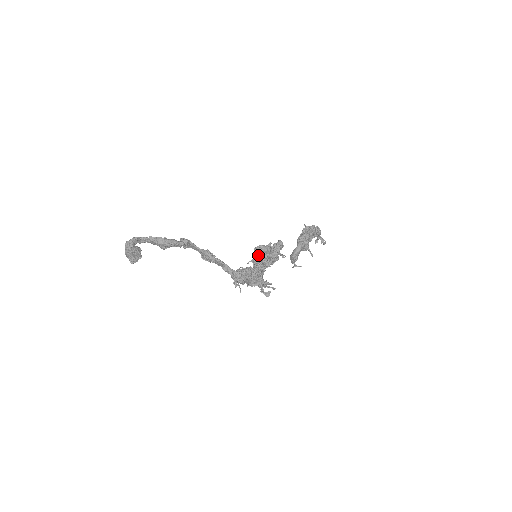
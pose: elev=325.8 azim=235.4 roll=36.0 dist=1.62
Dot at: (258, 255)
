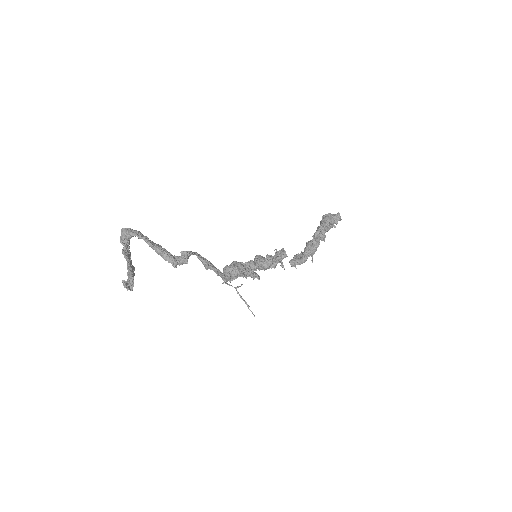
Dot at: (257, 265)
